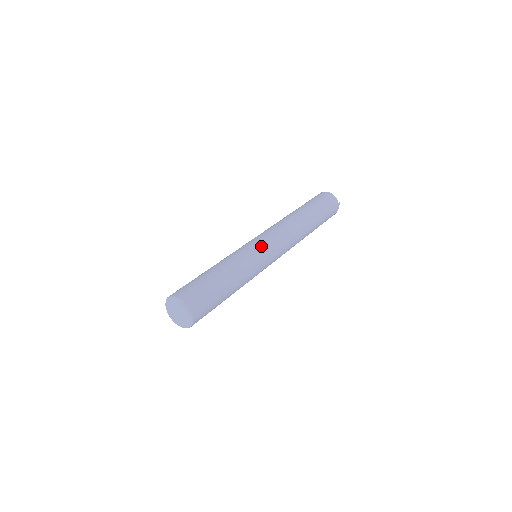
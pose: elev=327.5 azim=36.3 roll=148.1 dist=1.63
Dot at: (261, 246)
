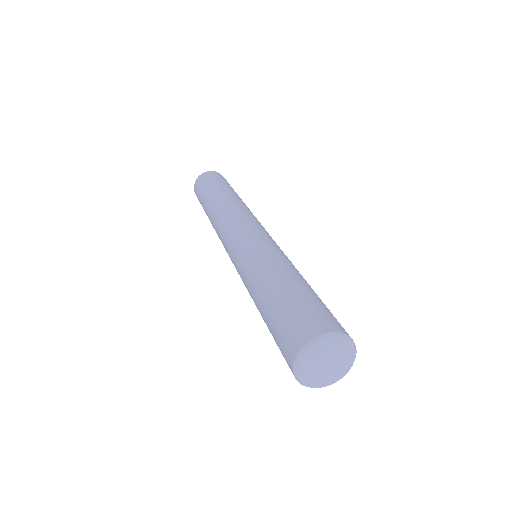
Dot at: (263, 235)
